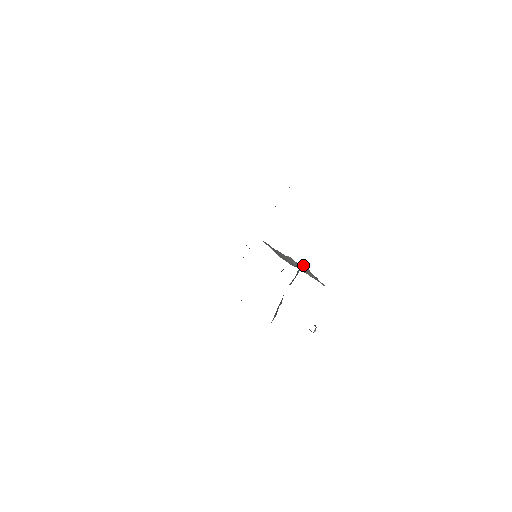
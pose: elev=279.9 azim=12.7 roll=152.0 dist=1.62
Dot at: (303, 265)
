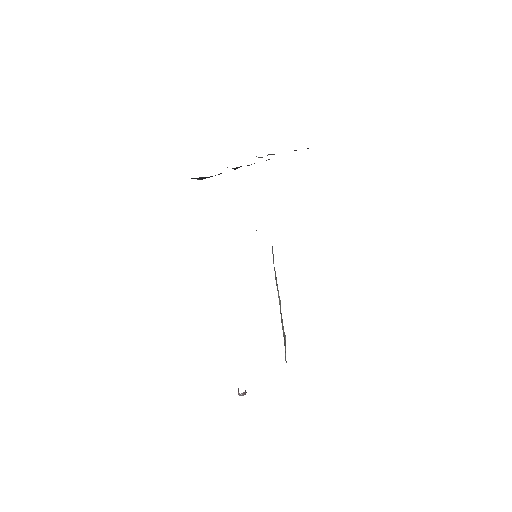
Dot at: occluded
